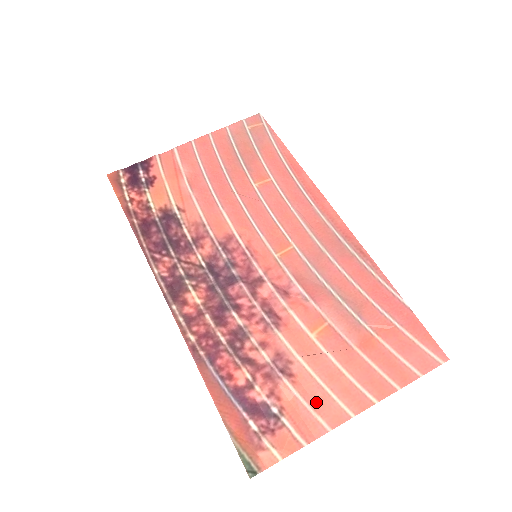
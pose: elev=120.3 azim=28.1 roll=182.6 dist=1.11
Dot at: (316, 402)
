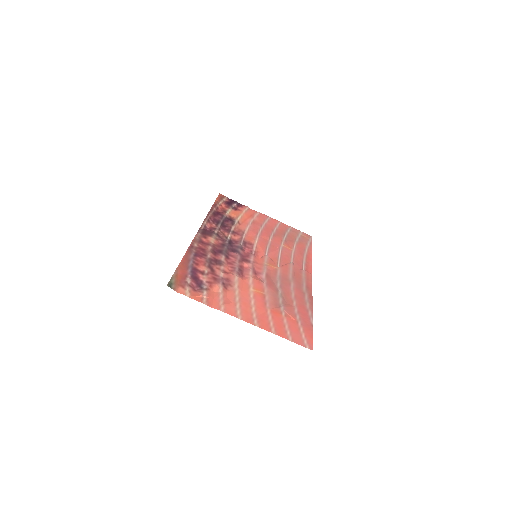
Dot at: (227, 301)
